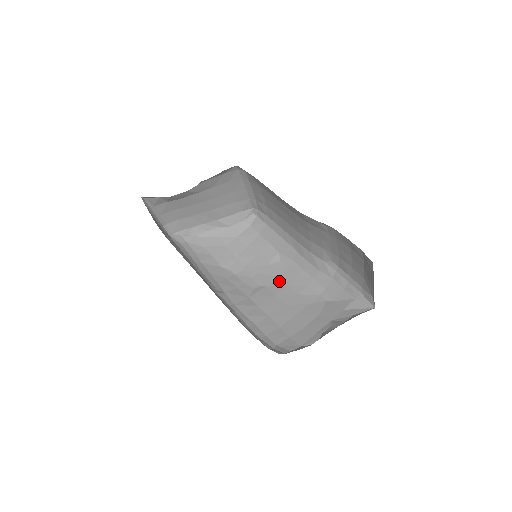
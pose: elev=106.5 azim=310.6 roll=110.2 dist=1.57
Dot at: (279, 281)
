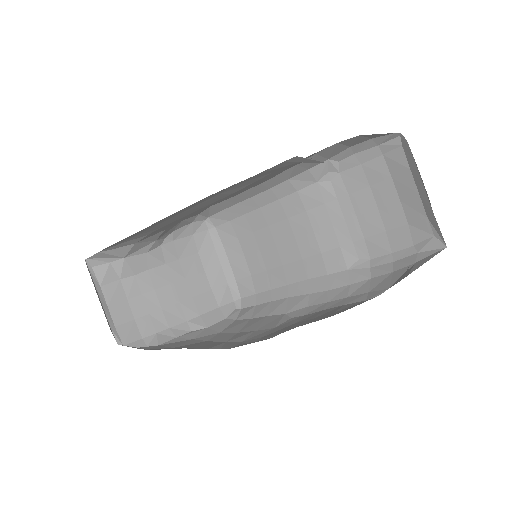
Dot at: (300, 323)
